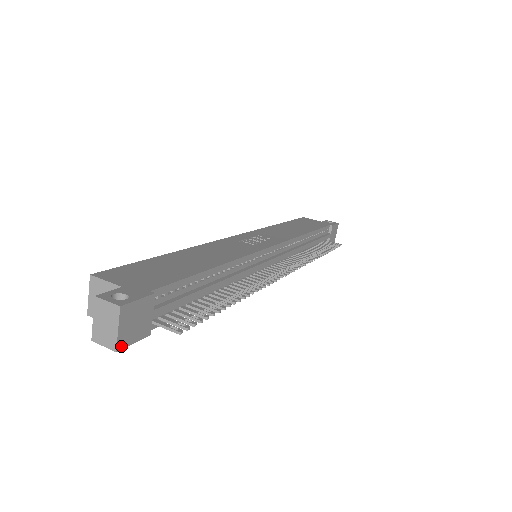
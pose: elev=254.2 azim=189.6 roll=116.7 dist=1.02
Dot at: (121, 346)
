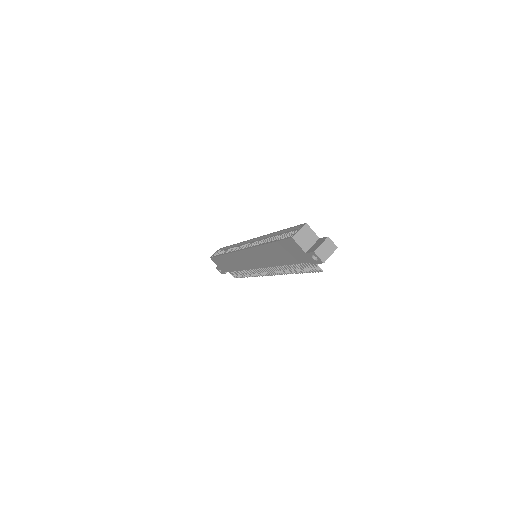
Dot at: (323, 262)
